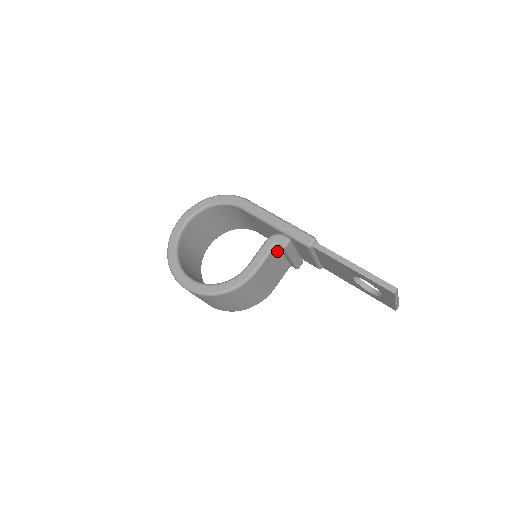
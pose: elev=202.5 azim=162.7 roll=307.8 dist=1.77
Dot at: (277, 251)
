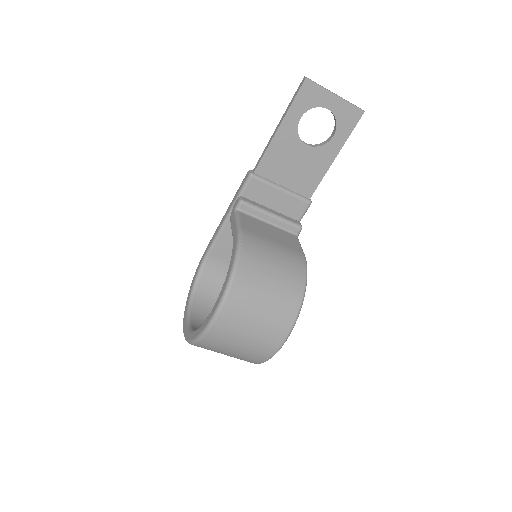
Dot at: (248, 217)
